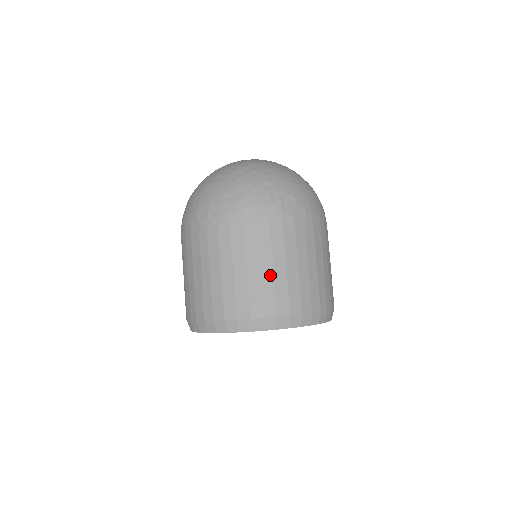
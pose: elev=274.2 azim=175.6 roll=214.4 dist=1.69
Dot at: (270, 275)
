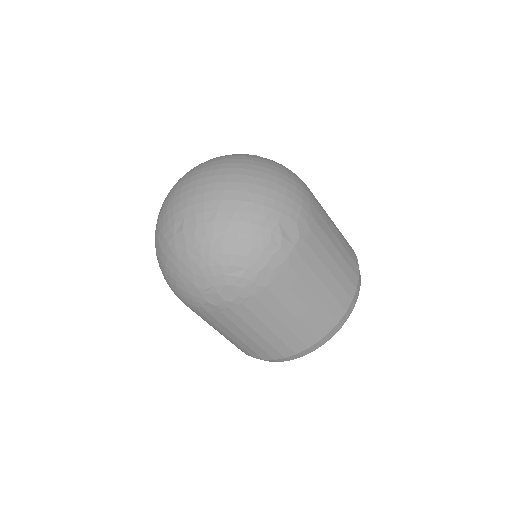
Dot at: (316, 302)
